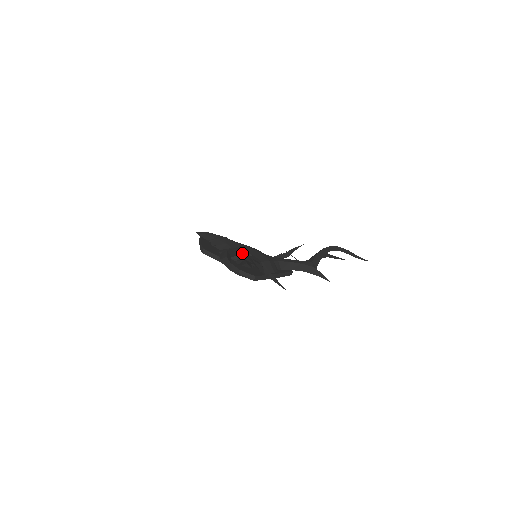
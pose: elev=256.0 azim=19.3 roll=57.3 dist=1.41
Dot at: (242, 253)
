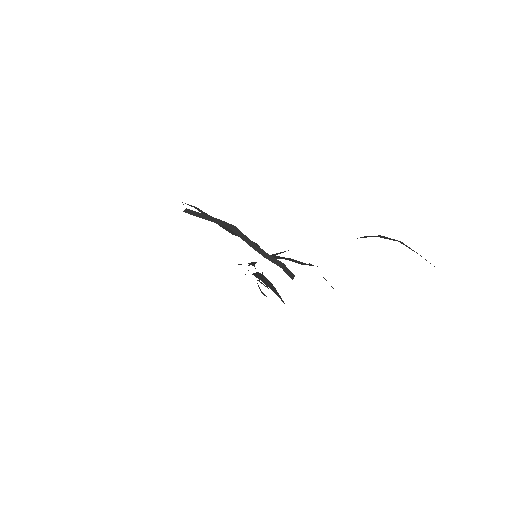
Dot at: occluded
